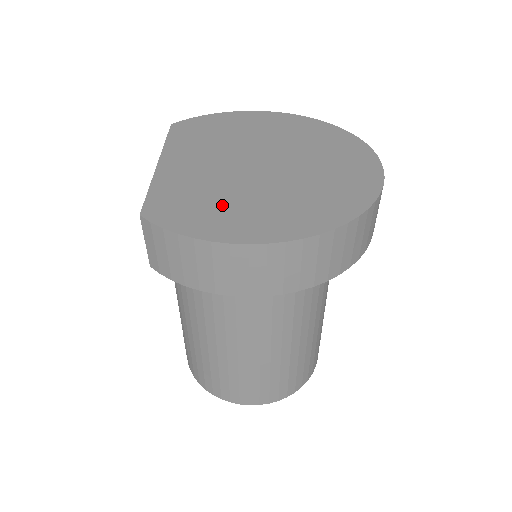
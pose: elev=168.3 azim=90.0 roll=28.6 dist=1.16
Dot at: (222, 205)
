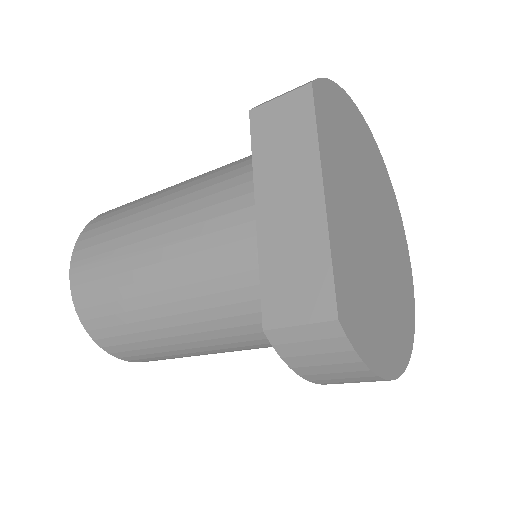
Dot at: (372, 309)
